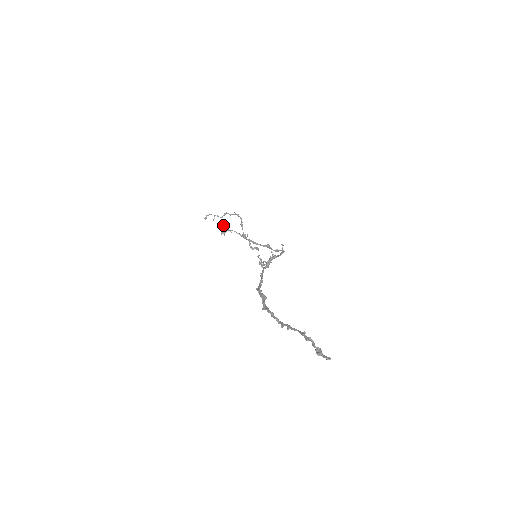
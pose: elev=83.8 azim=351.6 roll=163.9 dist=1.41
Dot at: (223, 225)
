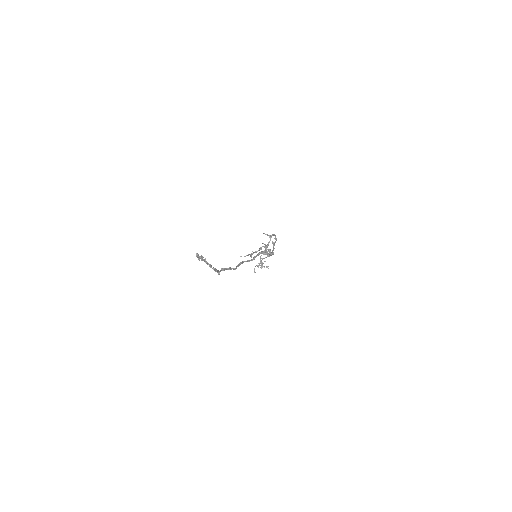
Dot at: (262, 264)
